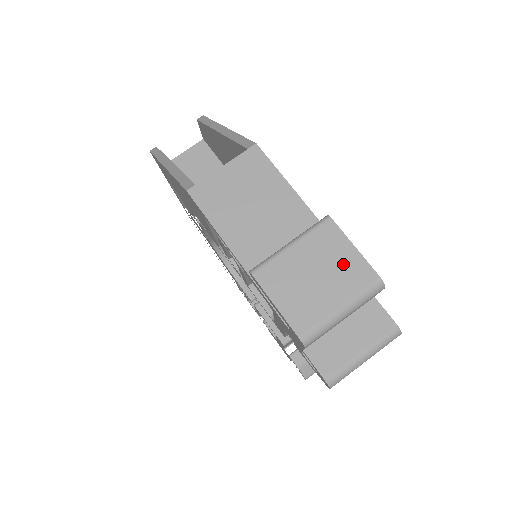
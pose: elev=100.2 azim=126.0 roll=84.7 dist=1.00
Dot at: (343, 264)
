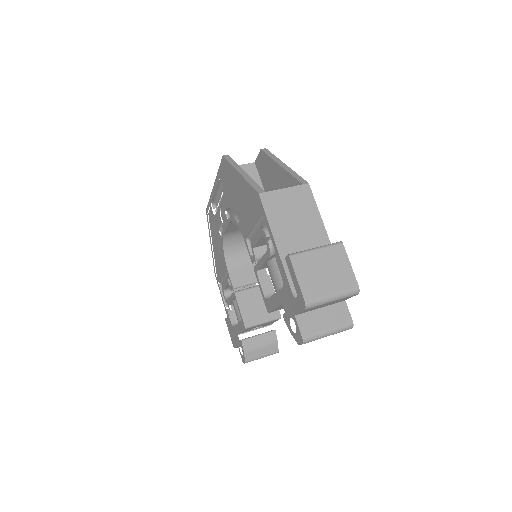
Dot at: (341, 271)
